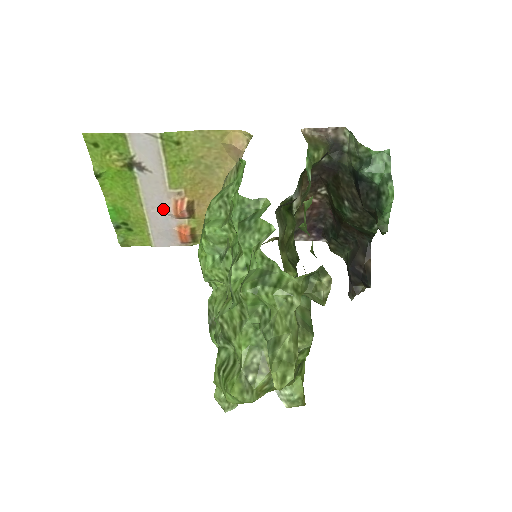
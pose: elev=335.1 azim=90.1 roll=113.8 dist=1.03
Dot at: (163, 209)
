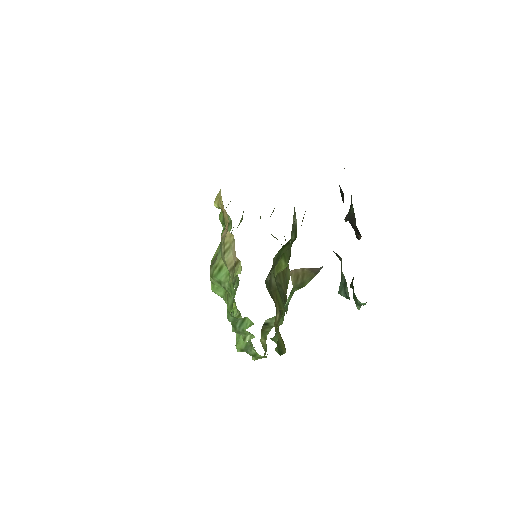
Dot at: occluded
